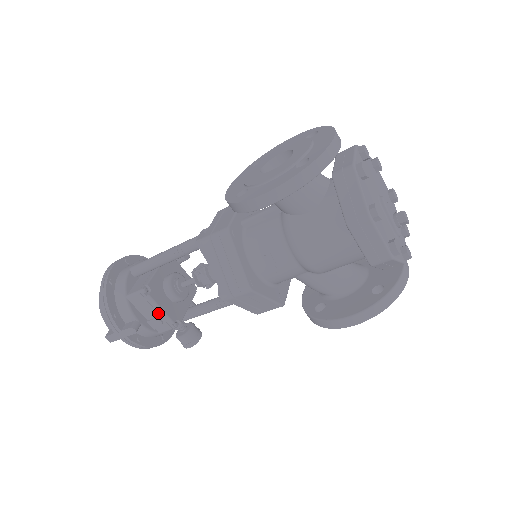
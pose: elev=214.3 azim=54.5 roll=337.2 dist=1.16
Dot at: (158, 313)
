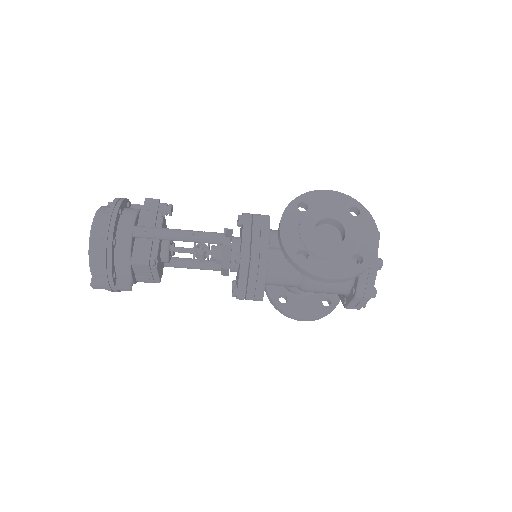
Dot at: (152, 275)
